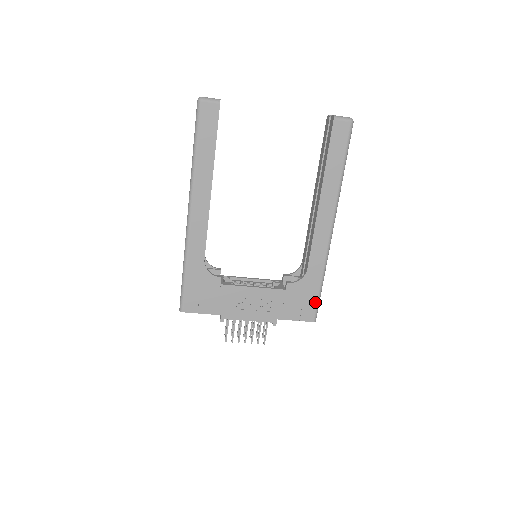
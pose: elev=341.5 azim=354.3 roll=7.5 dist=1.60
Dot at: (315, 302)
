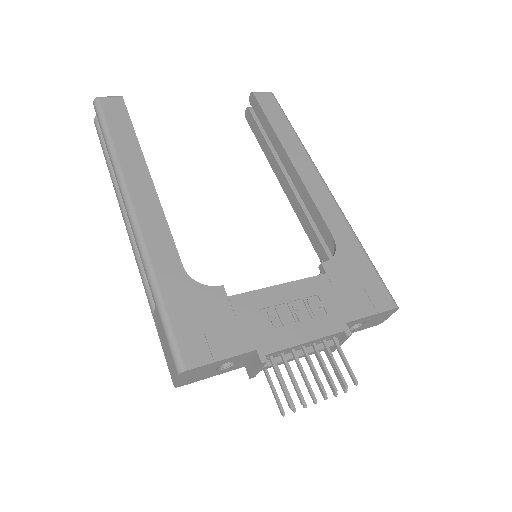
Dot at: (376, 278)
